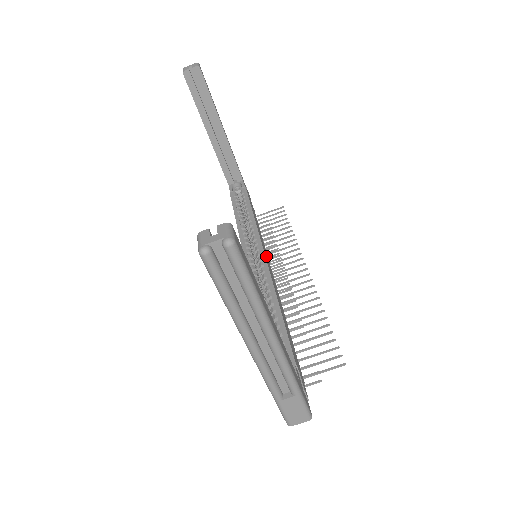
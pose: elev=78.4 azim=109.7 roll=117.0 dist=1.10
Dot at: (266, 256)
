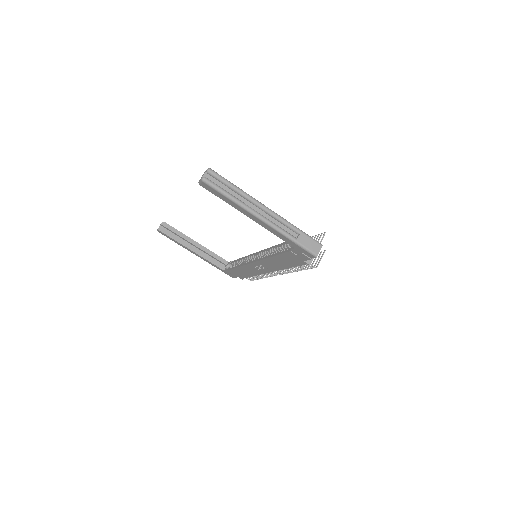
Dot at: occluded
